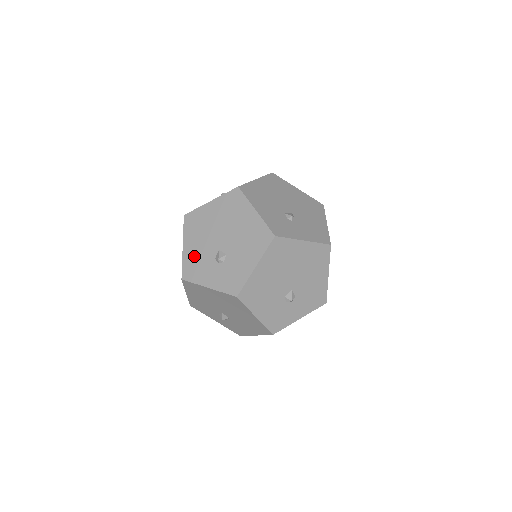
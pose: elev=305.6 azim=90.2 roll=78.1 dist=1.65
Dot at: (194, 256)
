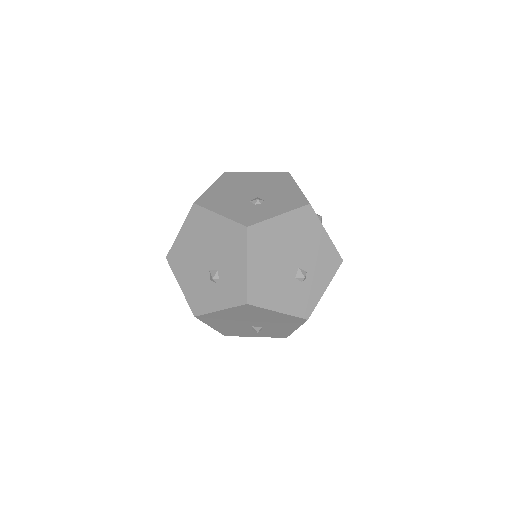
Dot at: (228, 329)
